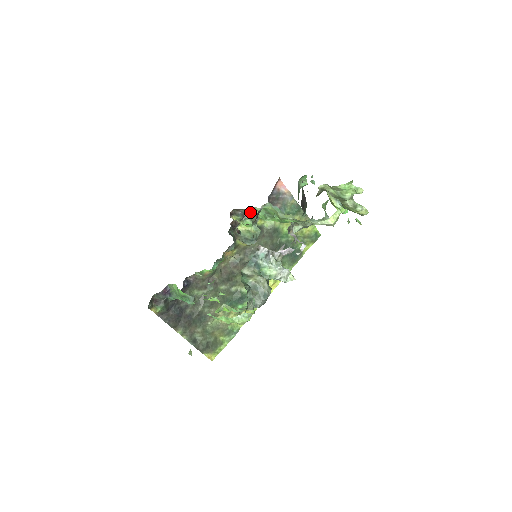
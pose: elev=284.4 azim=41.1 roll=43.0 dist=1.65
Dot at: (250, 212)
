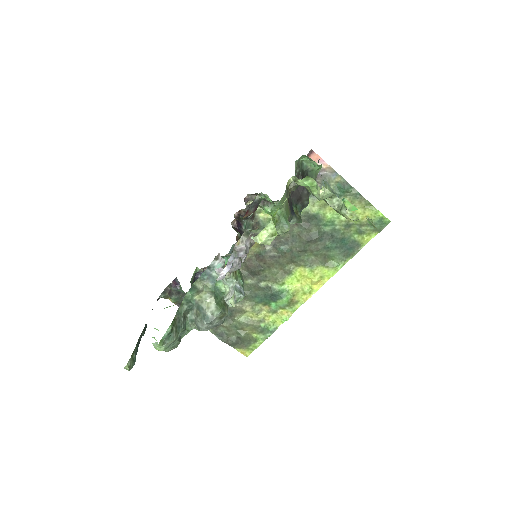
Dot at: (264, 198)
